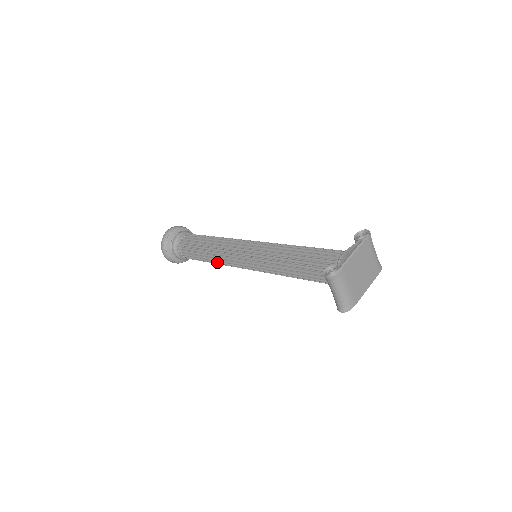
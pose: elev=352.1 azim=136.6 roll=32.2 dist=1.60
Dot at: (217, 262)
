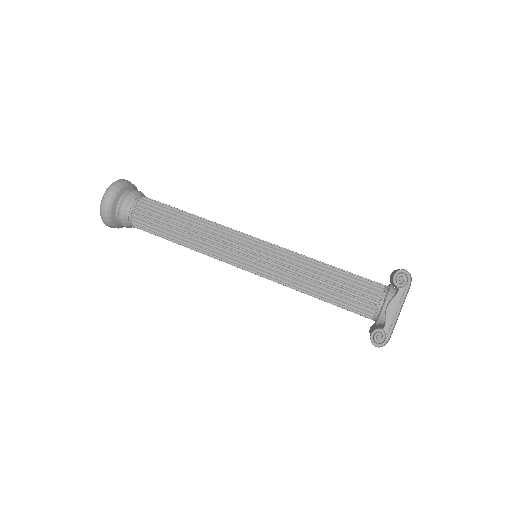
Dot at: occluded
